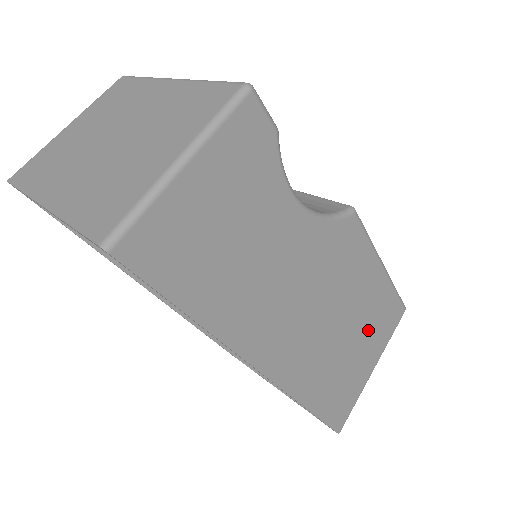
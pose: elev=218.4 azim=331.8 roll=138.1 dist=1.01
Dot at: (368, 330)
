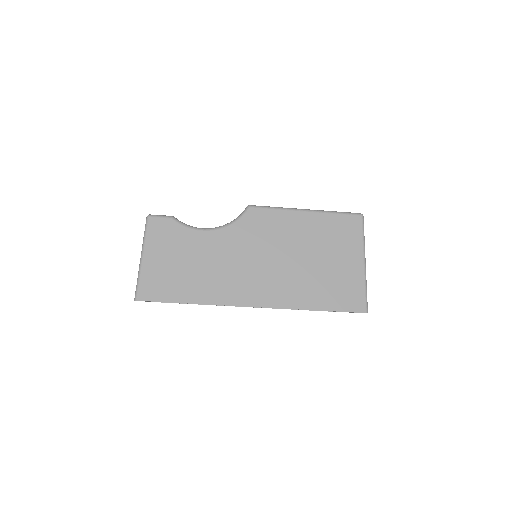
Dot at: (329, 247)
